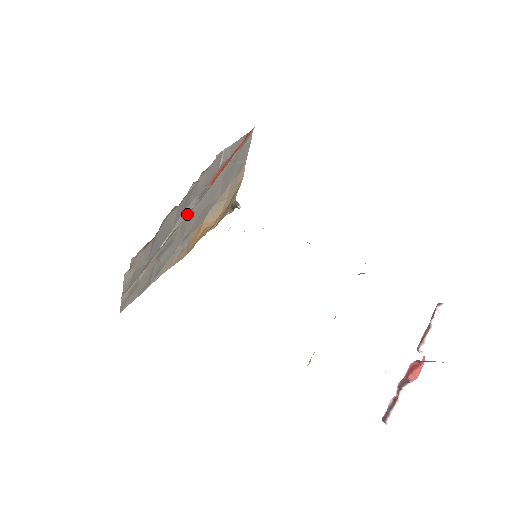
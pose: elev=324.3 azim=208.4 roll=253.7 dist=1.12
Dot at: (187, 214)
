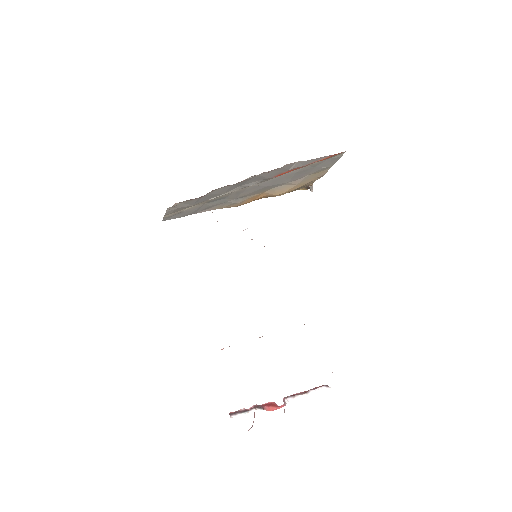
Dot at: (245, 187)
